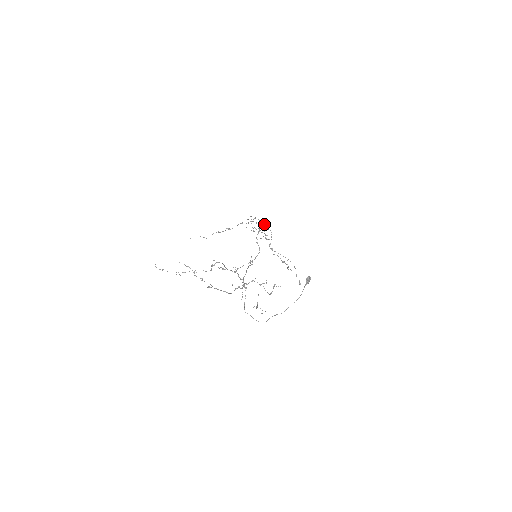
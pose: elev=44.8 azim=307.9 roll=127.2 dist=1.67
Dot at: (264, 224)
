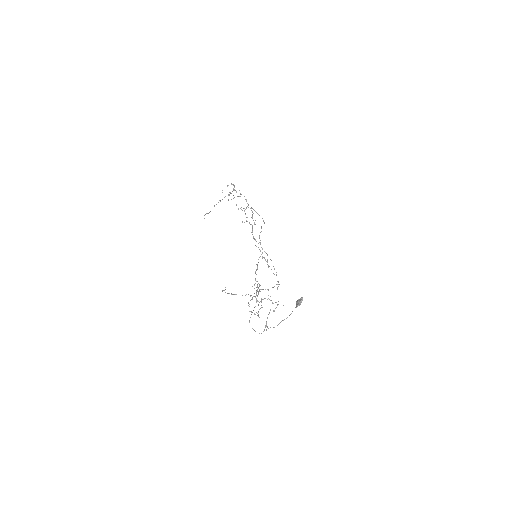
Dot at: (251, 207)
